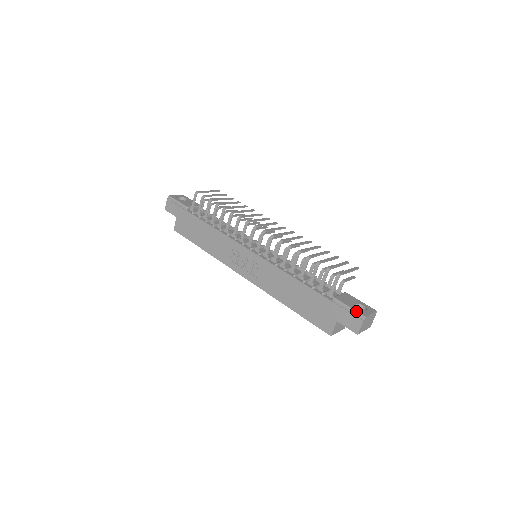
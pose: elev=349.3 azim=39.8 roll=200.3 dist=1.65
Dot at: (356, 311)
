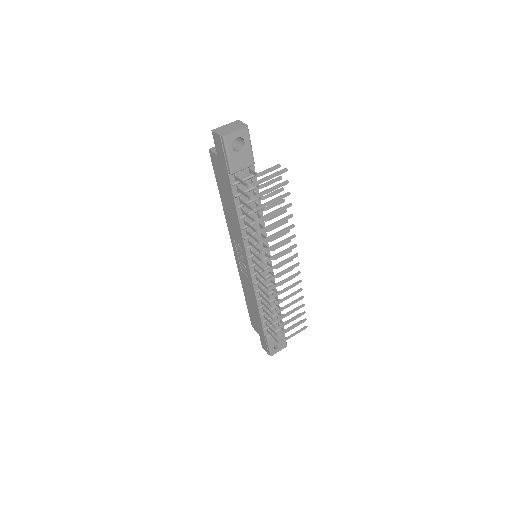
Dot at: (270, 351)
